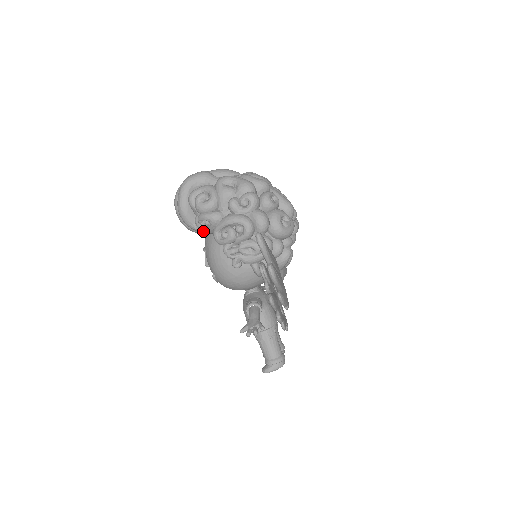
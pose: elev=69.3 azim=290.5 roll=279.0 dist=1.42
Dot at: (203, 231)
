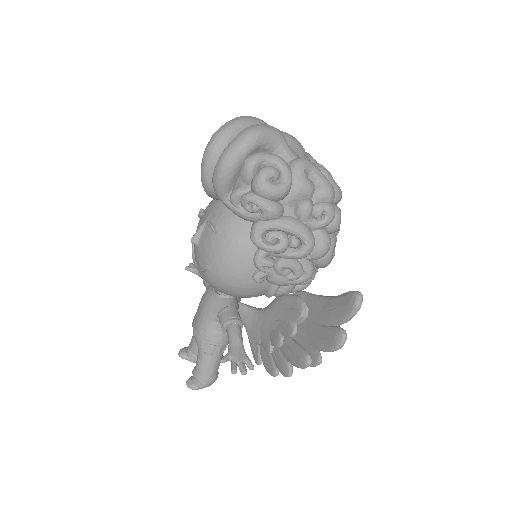
Dot at: (235, 210)
